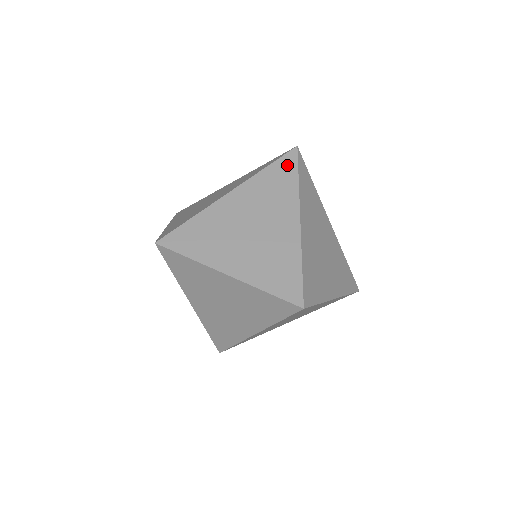
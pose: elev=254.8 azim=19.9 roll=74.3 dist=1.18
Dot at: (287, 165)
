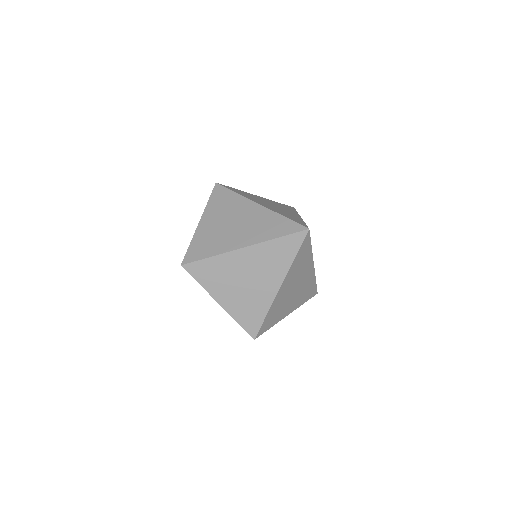
Dot at: (293, 243)
